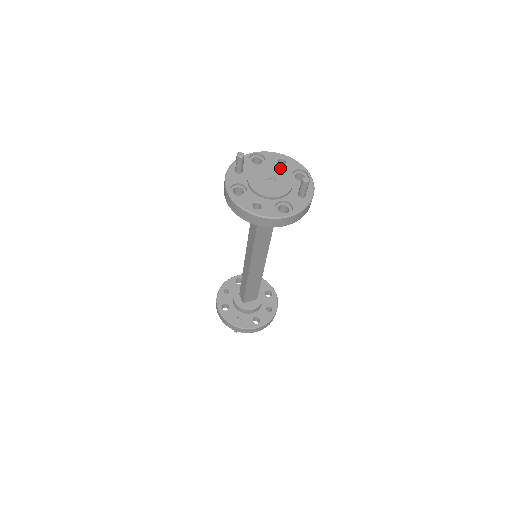
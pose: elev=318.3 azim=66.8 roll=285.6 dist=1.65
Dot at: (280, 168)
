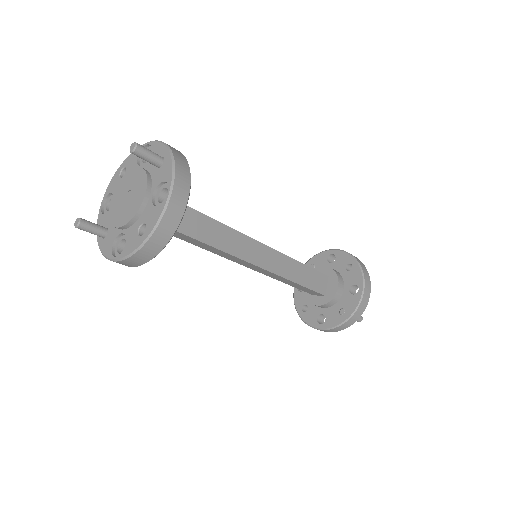
Dot at: (124, 178)
